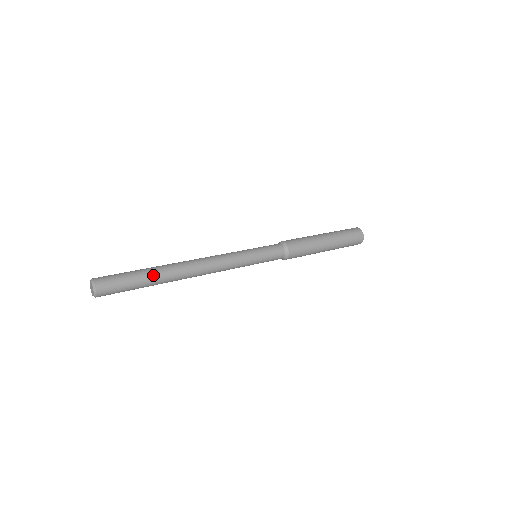
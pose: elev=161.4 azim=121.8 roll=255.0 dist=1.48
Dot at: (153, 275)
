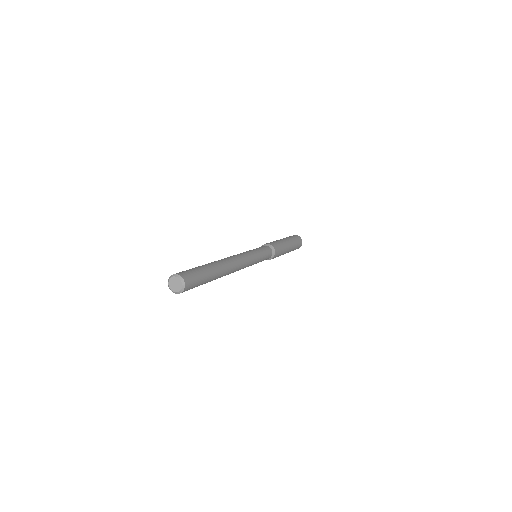
Dot at: (215, 273)
